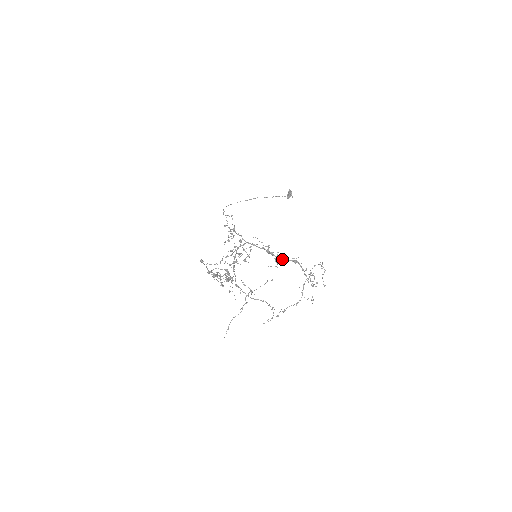
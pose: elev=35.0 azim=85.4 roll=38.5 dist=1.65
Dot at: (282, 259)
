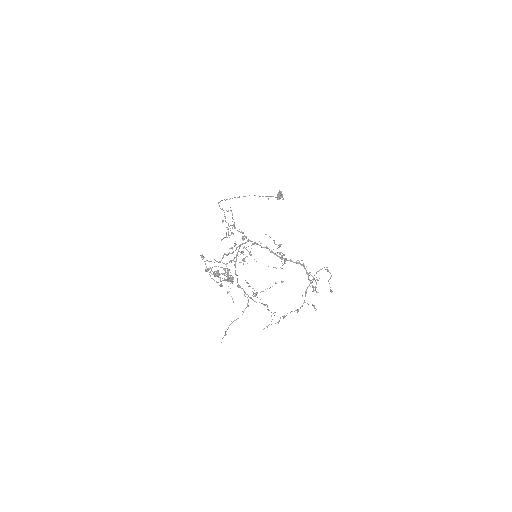
Dot at: occluded
